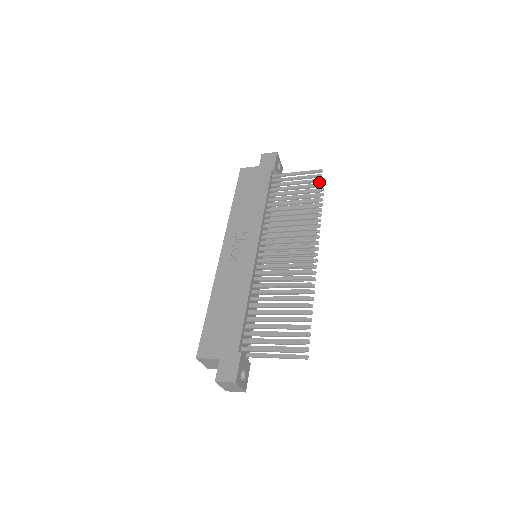
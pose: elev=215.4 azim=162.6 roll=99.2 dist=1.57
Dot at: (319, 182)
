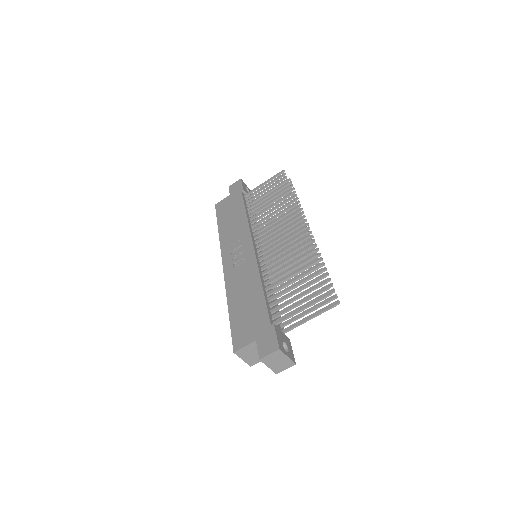
Dot at: occluded
